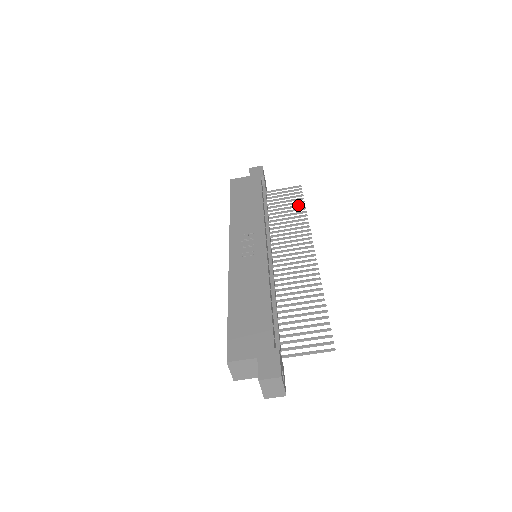
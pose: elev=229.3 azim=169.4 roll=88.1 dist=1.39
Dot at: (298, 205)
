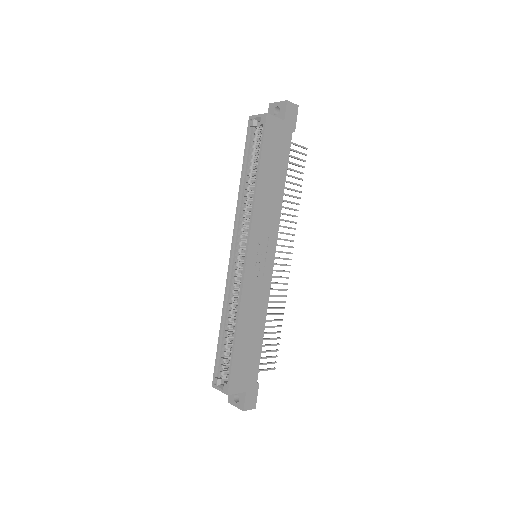
Dot at: (298, 184)
